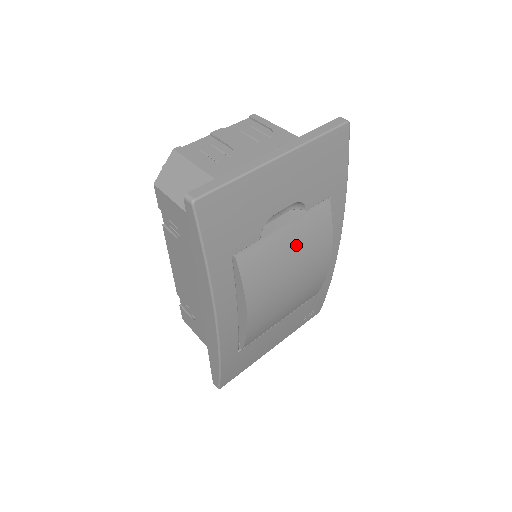
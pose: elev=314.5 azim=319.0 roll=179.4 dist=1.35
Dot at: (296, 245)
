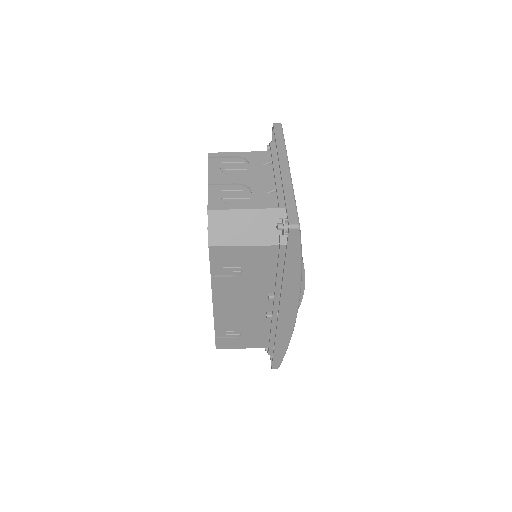
Dot at: occluded
